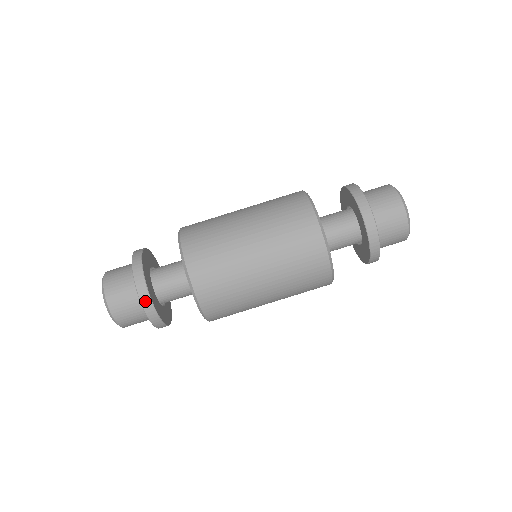
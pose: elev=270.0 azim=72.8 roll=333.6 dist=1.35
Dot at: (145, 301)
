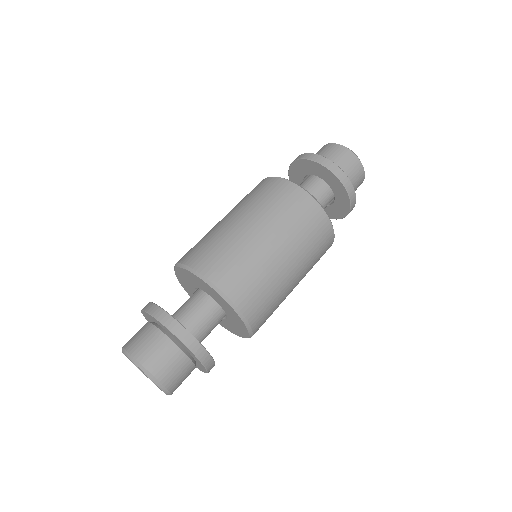
Dot at: (164, 318)
